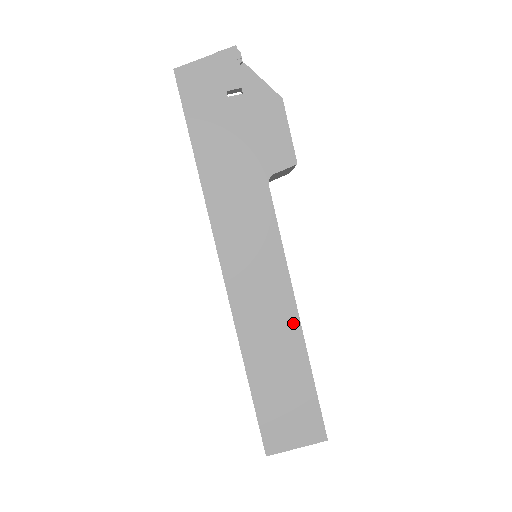
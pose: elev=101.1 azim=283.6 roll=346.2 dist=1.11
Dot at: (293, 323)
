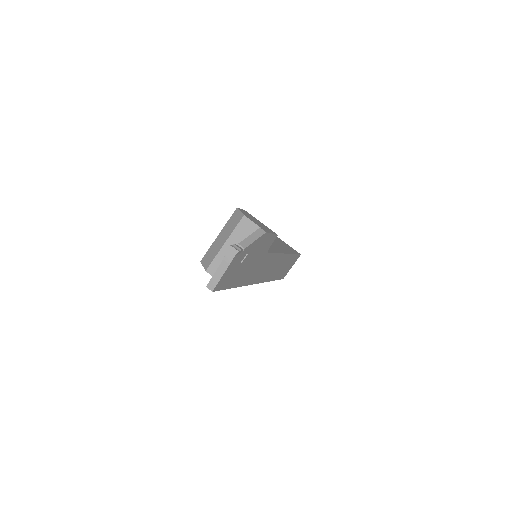
Dot at: (285, 257)
